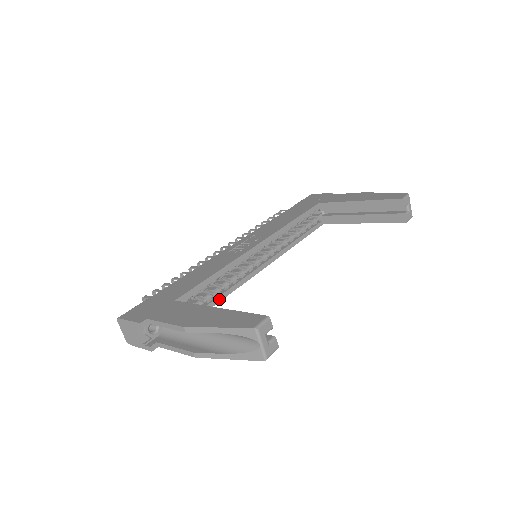
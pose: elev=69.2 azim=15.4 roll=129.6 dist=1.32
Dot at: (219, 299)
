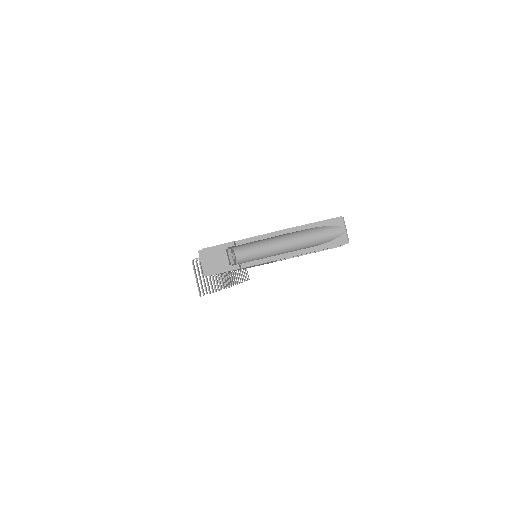
Dot at: occluded
